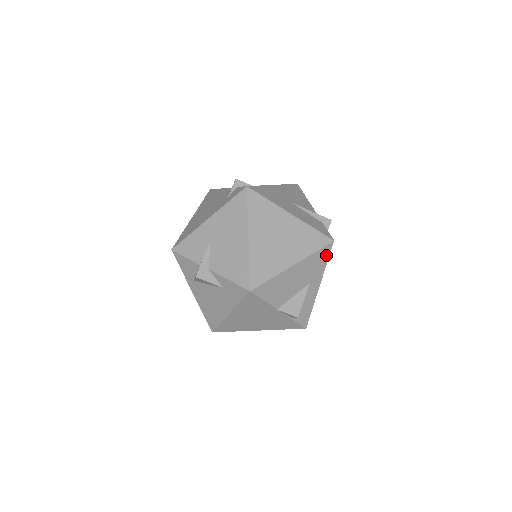
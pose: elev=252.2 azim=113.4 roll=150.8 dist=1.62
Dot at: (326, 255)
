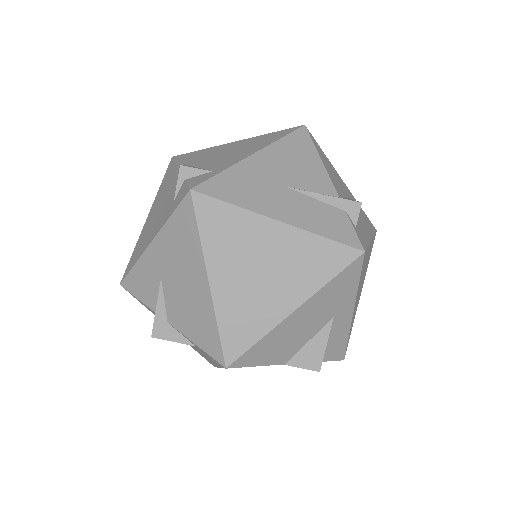
Dot at: (354, 274)
